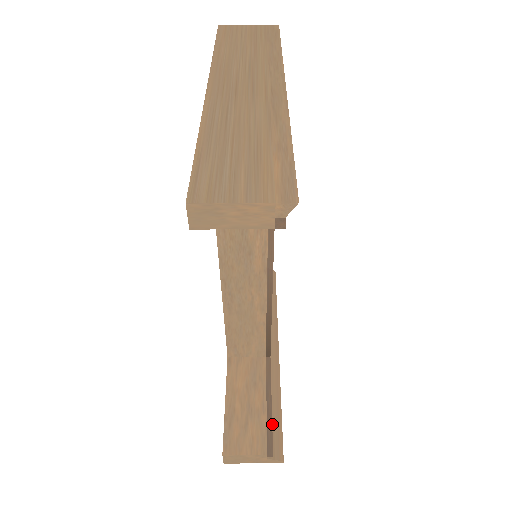
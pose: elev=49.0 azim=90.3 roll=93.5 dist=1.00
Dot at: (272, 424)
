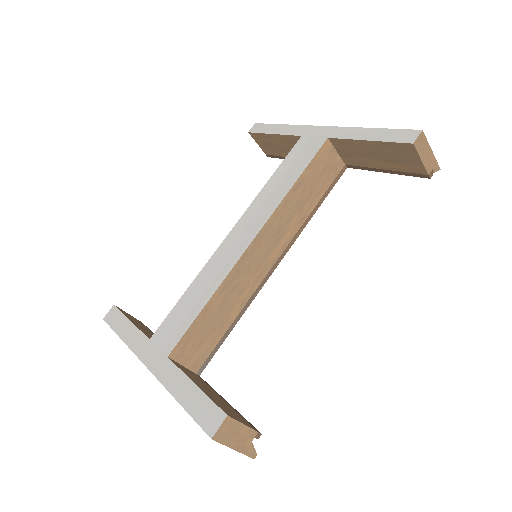
Dot at: occluded
